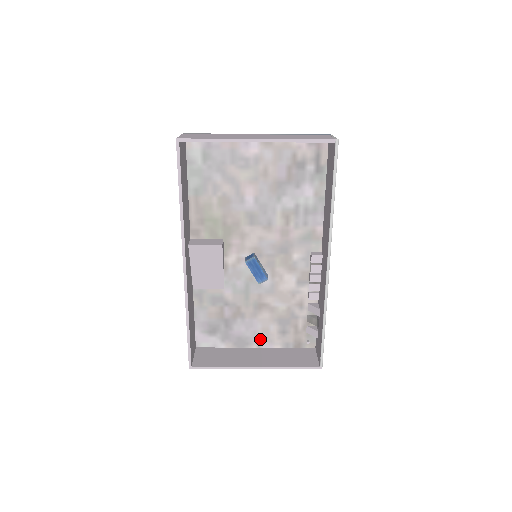
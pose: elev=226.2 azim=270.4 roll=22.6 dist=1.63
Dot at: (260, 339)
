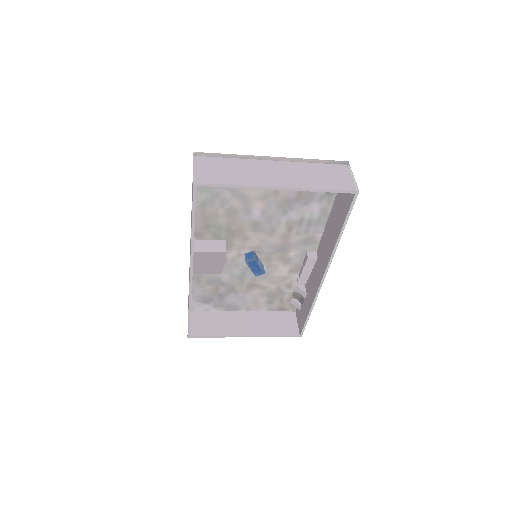
Dot at: (249, 306)
